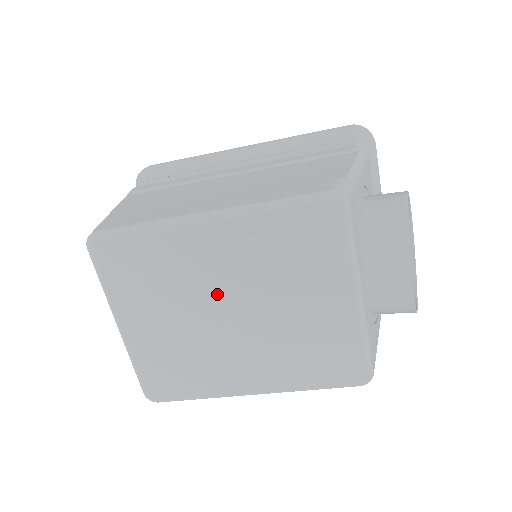
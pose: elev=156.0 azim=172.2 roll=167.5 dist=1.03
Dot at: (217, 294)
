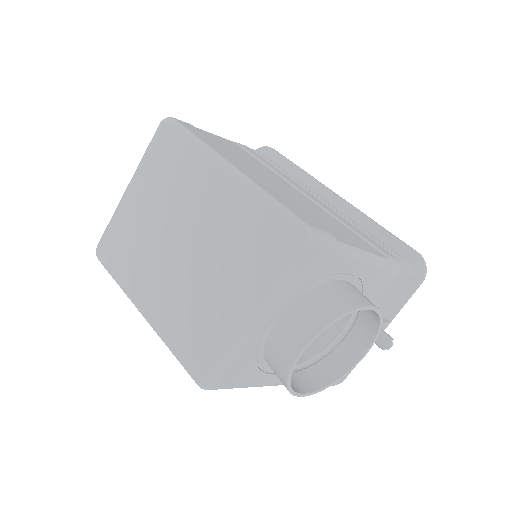
Dot at: (188, 223)
